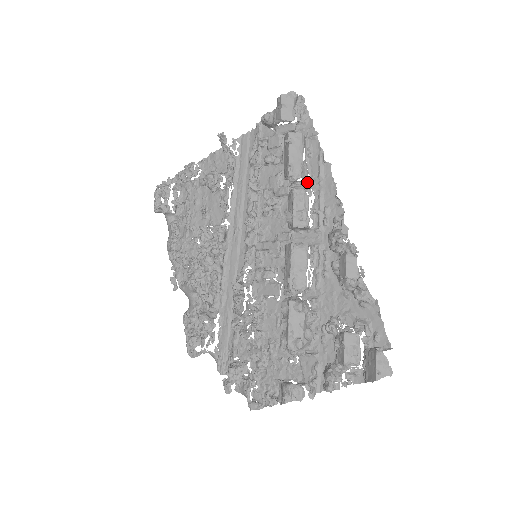
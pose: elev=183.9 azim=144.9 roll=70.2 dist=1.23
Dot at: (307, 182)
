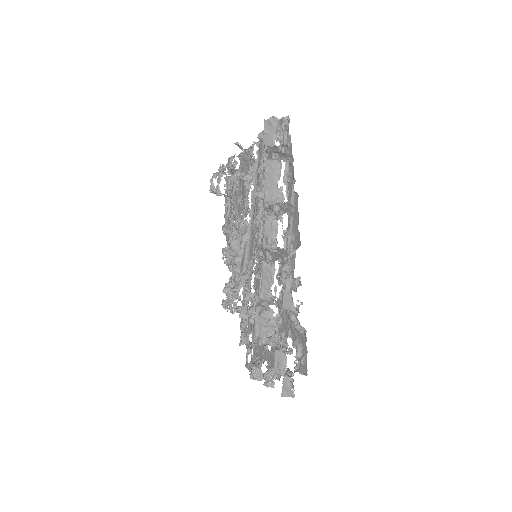
Dot at: (286, 205)
